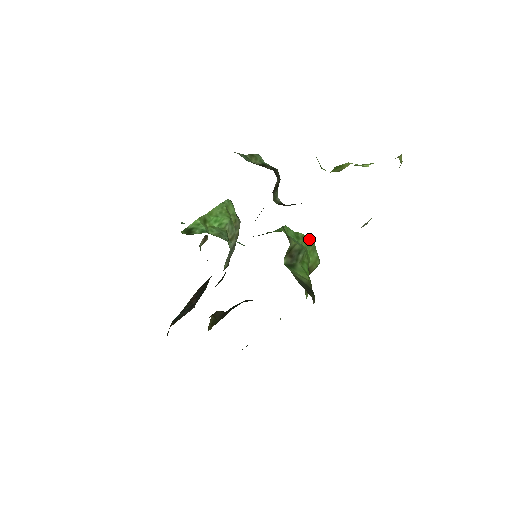
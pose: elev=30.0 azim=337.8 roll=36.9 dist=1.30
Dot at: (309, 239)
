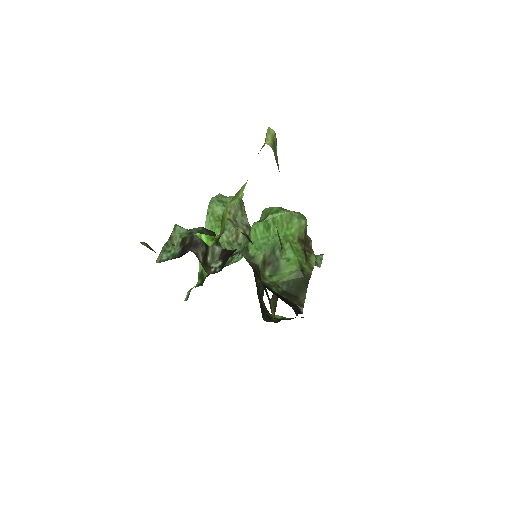
Dot at: (280, 214)
